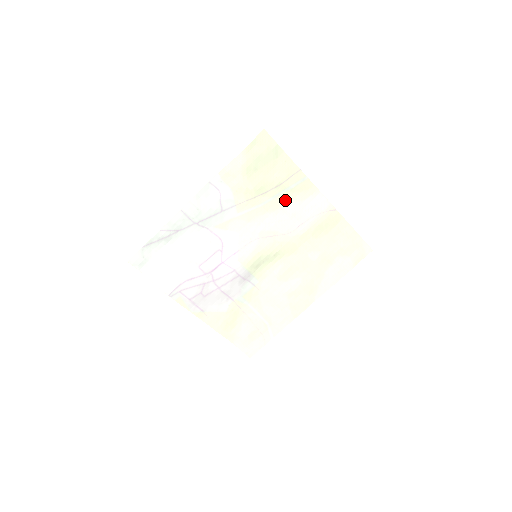
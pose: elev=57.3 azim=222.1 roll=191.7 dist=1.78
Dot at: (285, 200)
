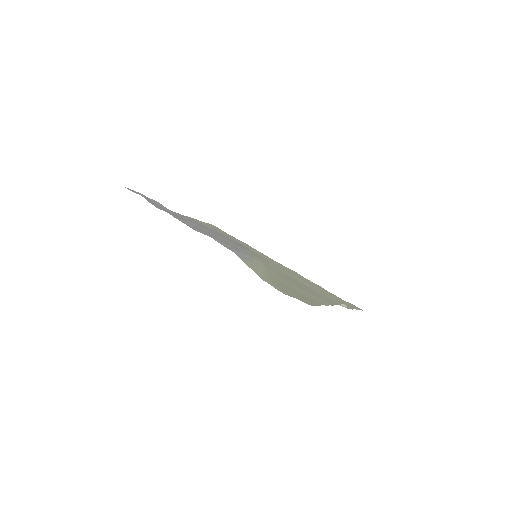
Dot at: (306, 284)
